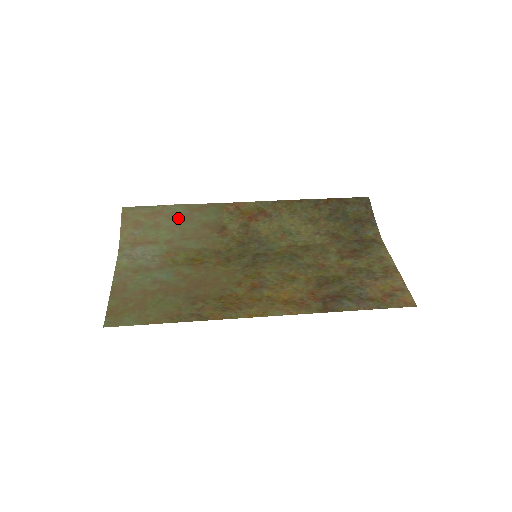
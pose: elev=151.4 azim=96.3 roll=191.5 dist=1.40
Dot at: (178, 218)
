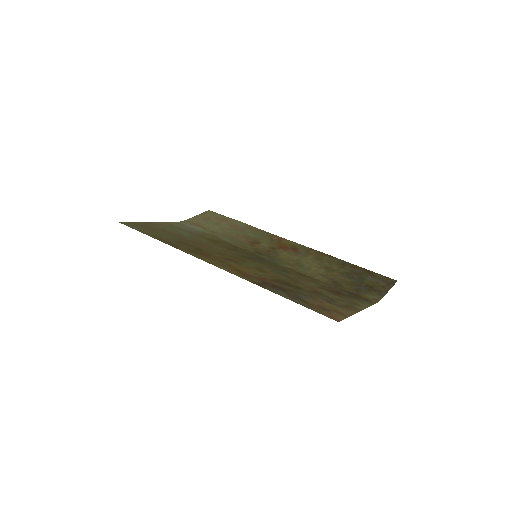
Dot at: (234, 227)
